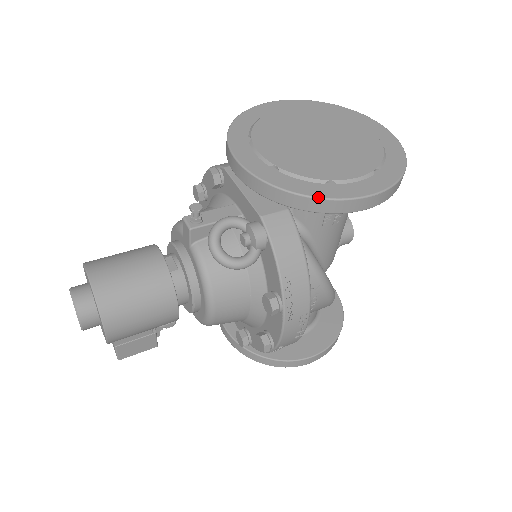
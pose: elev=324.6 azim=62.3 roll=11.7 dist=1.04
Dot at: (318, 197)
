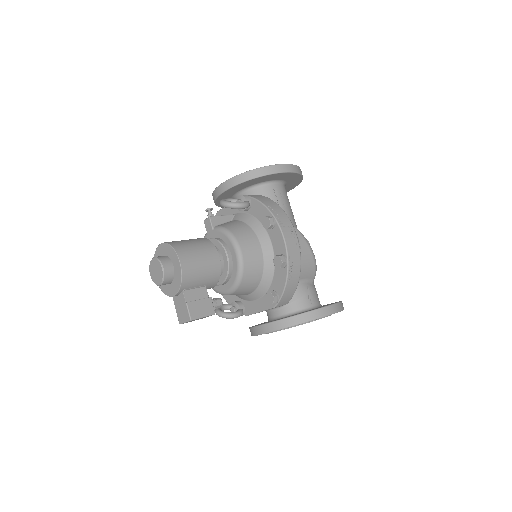
Dot at: (262, 167)
